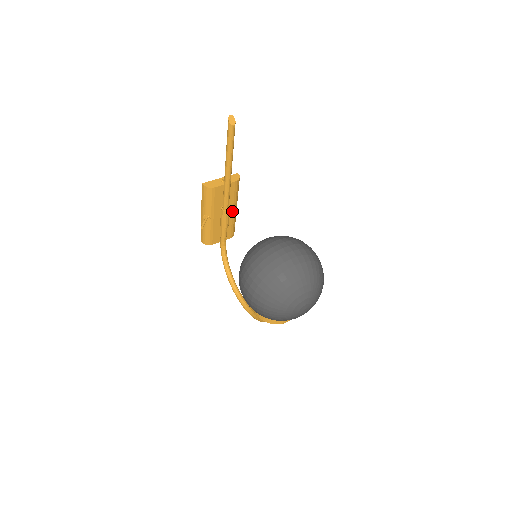
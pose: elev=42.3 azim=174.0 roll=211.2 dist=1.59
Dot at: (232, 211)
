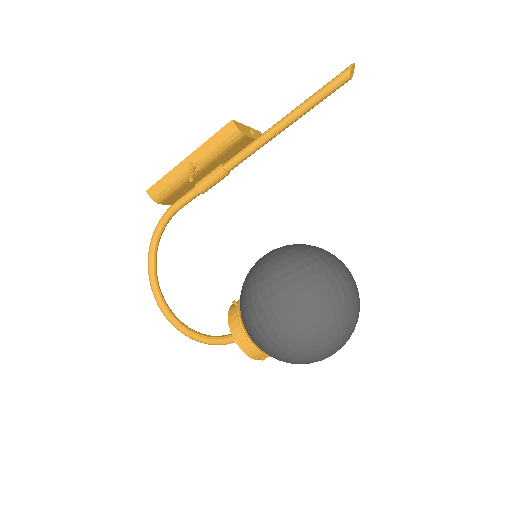
Dot at: occluded
